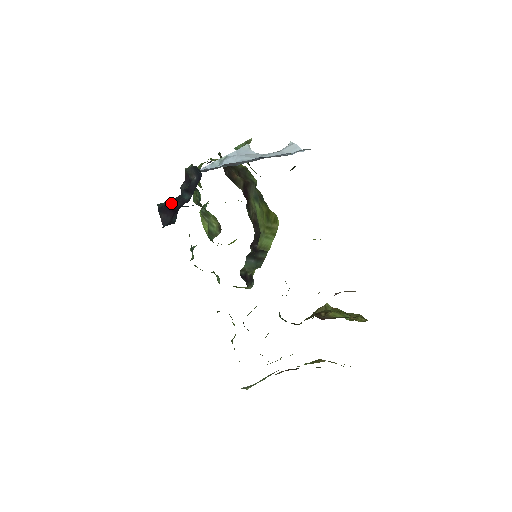
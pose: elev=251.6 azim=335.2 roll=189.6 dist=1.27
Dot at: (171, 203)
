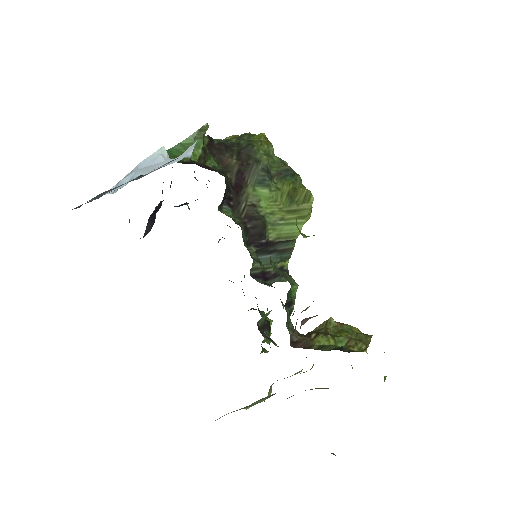
Dot at: (156, 208)
